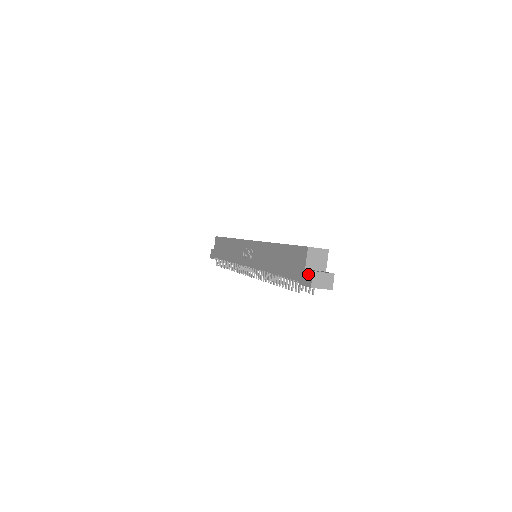
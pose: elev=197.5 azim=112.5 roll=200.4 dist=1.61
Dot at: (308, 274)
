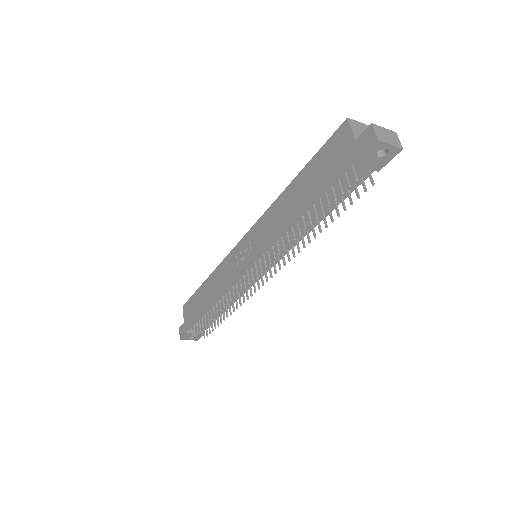
Dot at: (364, 135)
